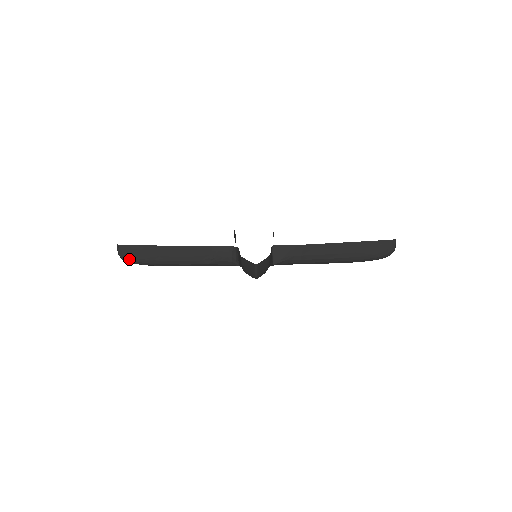
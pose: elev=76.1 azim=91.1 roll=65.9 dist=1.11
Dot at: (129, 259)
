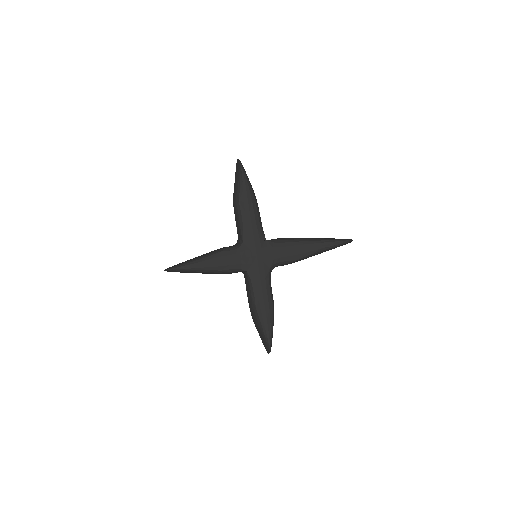
Dot at: (175, 267)
